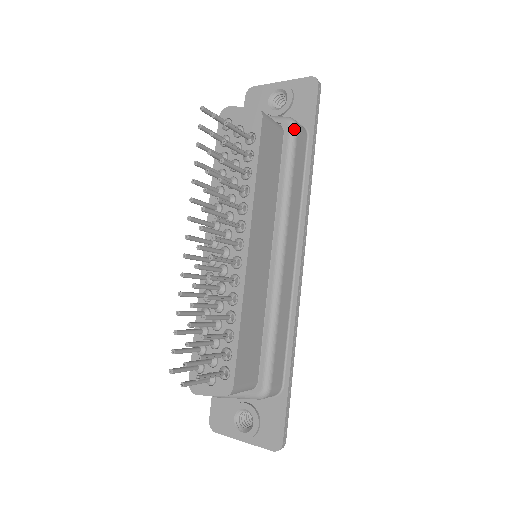
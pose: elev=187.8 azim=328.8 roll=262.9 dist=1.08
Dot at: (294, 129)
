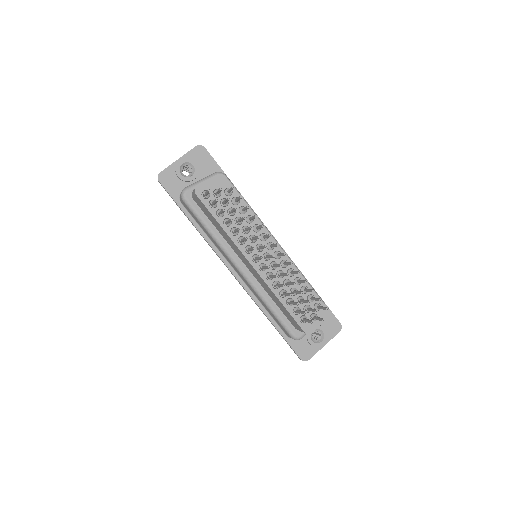
Dot at: (226, 176)
